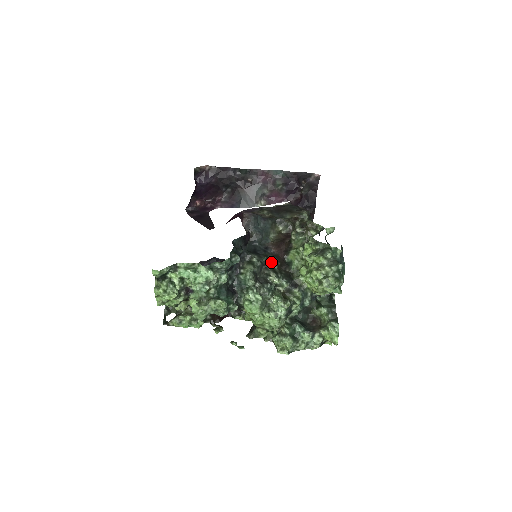
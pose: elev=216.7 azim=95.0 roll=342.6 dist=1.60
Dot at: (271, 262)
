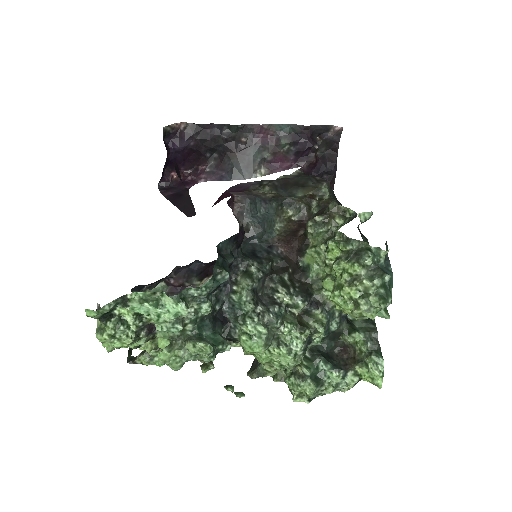
Dot at: (278, 269)
